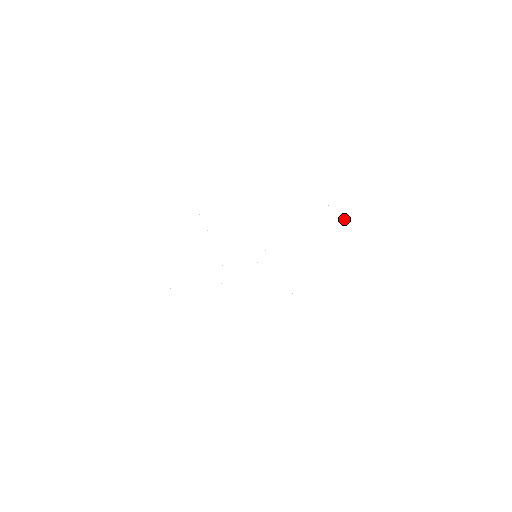
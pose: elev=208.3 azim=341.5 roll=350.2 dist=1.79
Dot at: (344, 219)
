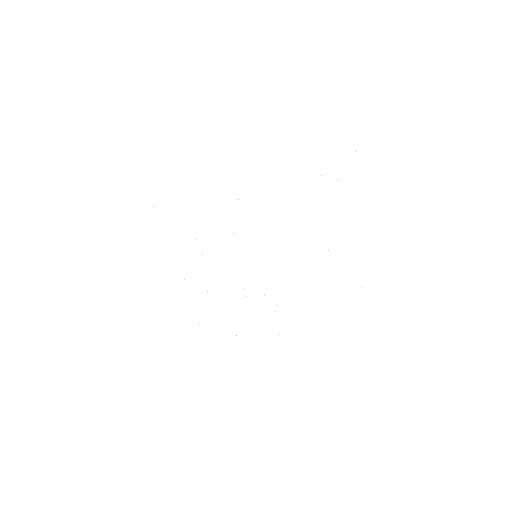
Dot at: occluded
